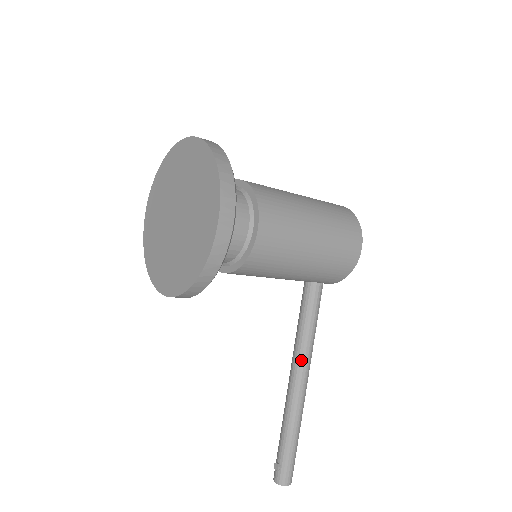
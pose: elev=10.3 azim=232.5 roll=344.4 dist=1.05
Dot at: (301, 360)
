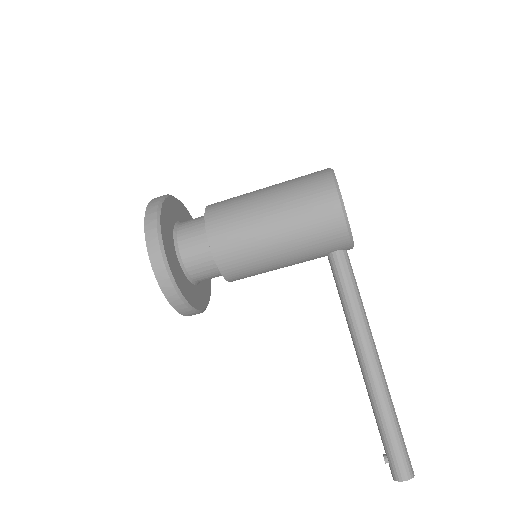
Dot at: (353, 335)
